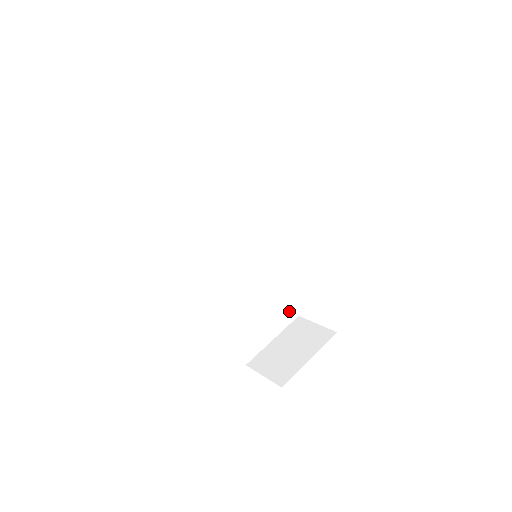
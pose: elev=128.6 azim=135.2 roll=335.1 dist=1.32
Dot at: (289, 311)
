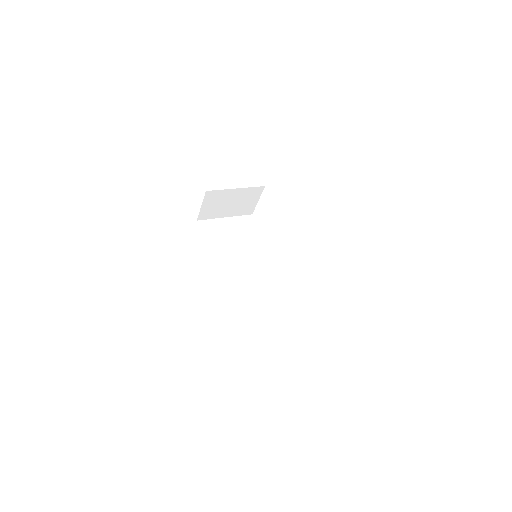
Dot at: (300, 332)
